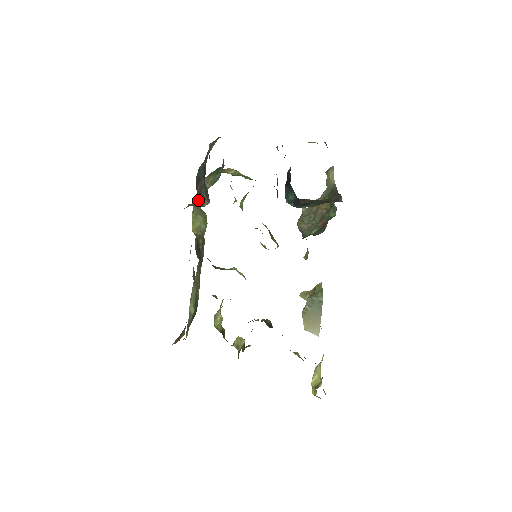
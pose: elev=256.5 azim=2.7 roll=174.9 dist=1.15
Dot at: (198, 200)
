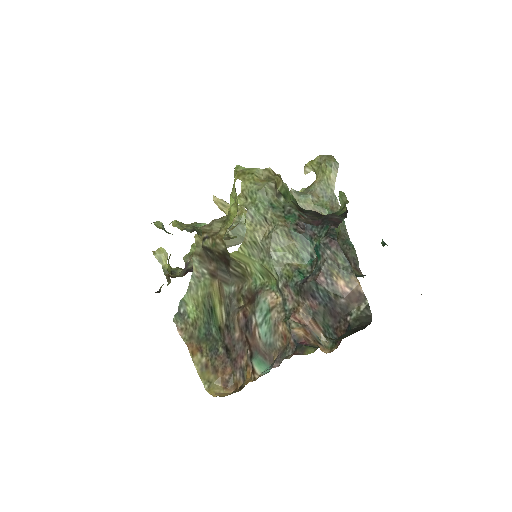
Dot at: (311, 324)
